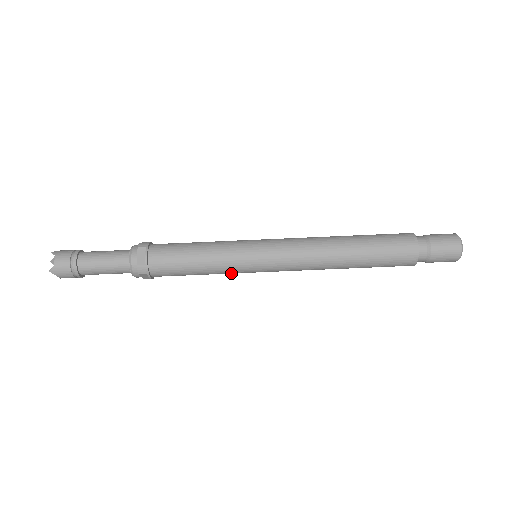
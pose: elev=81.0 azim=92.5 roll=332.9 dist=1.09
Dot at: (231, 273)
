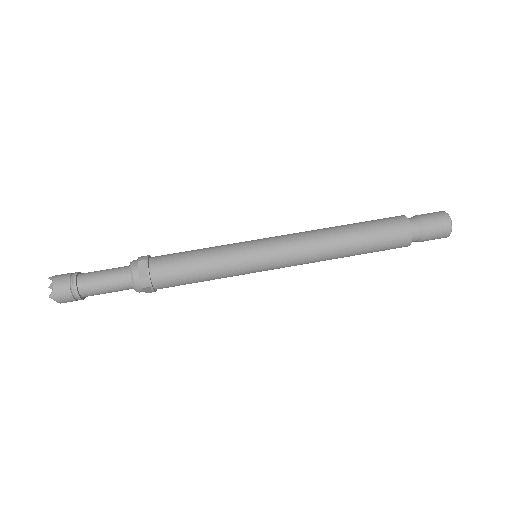
Dot at: occluded
